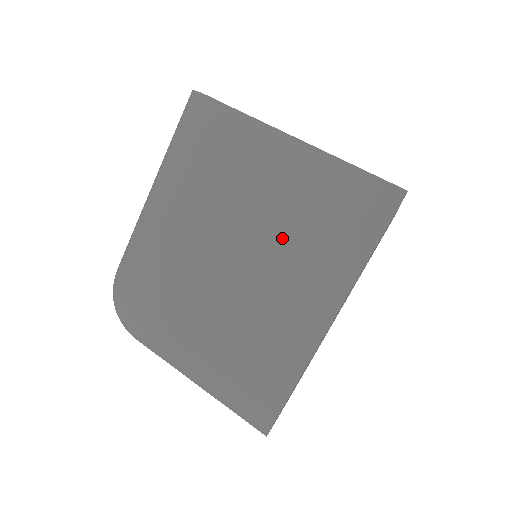
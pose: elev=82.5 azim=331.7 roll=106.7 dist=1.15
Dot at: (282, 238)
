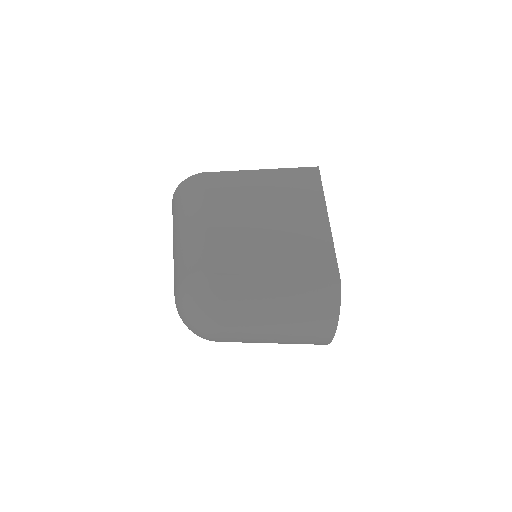
Dot at: (280, 204)
